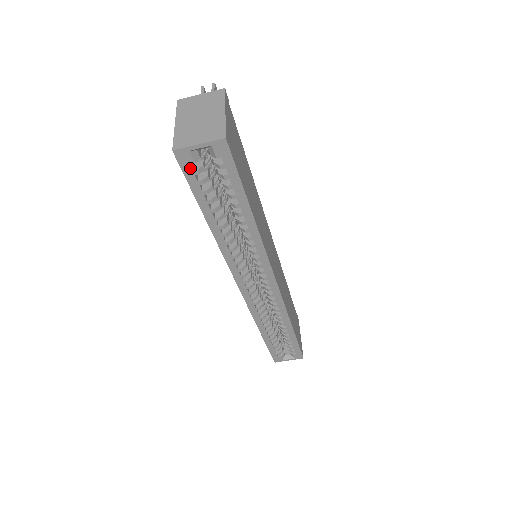
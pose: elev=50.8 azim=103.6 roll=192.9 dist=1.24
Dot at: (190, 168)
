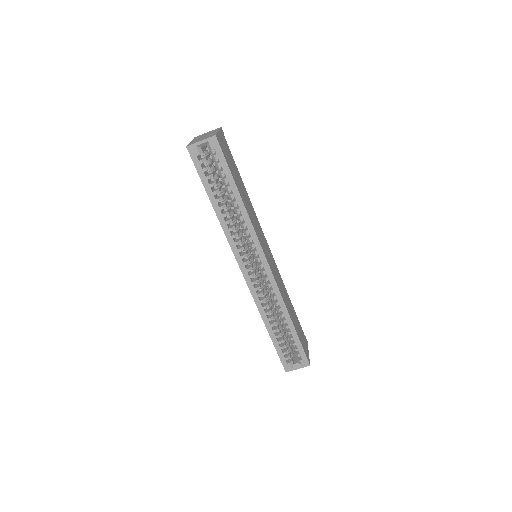
Dot at: (197, 159)
